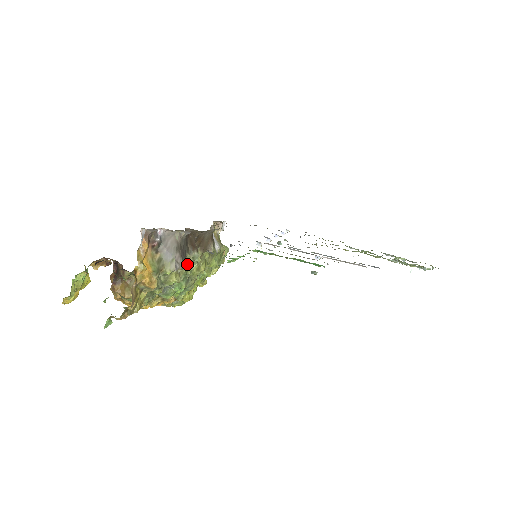
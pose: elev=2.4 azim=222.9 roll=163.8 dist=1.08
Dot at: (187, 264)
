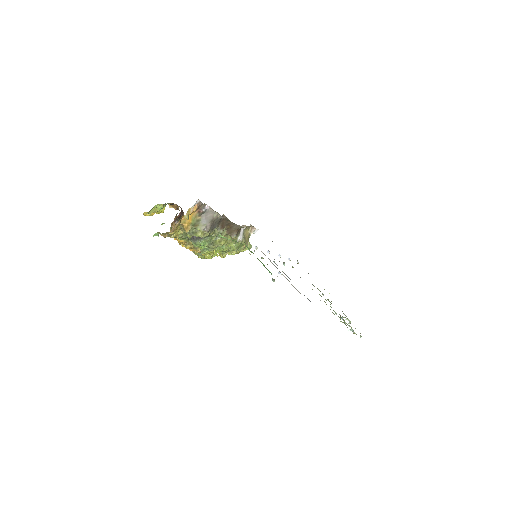
Dot at: (213, 233)
